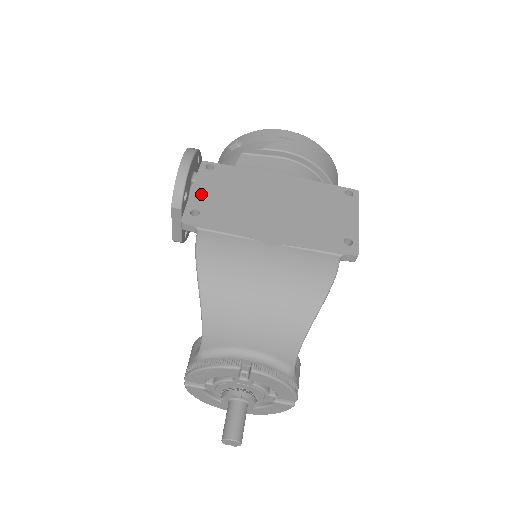
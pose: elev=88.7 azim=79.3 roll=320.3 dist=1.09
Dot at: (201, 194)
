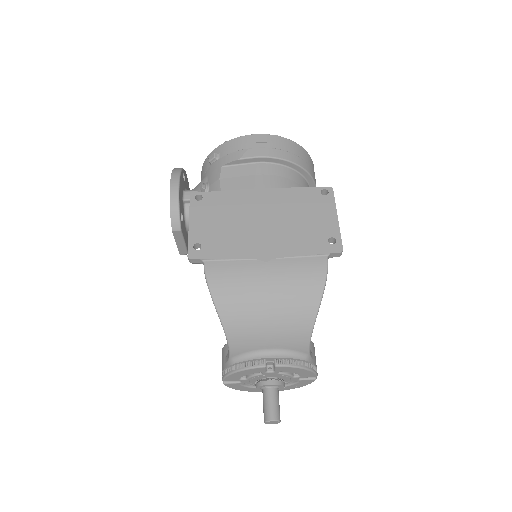
Dot at: (198, 227)
